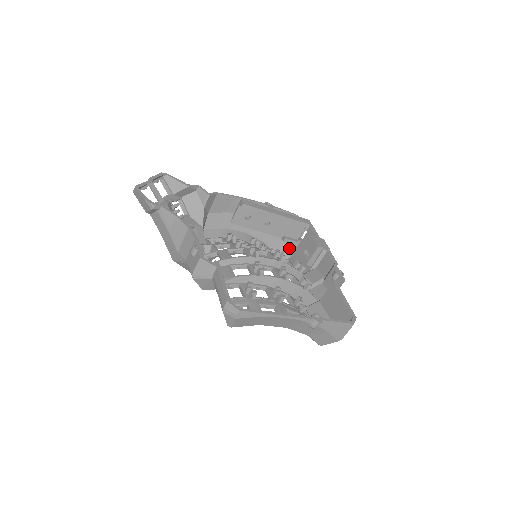
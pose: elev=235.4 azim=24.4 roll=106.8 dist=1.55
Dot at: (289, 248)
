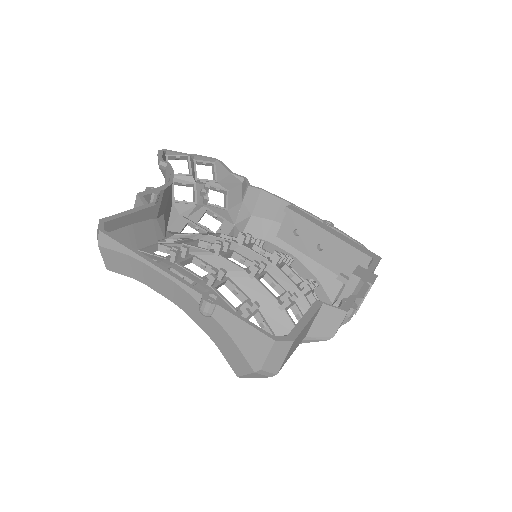
Dot at: occluded
